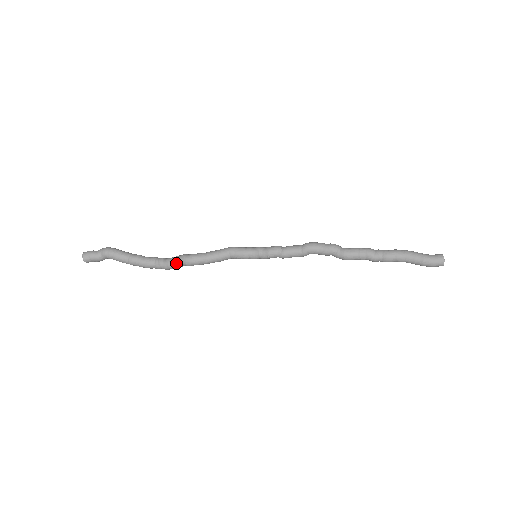
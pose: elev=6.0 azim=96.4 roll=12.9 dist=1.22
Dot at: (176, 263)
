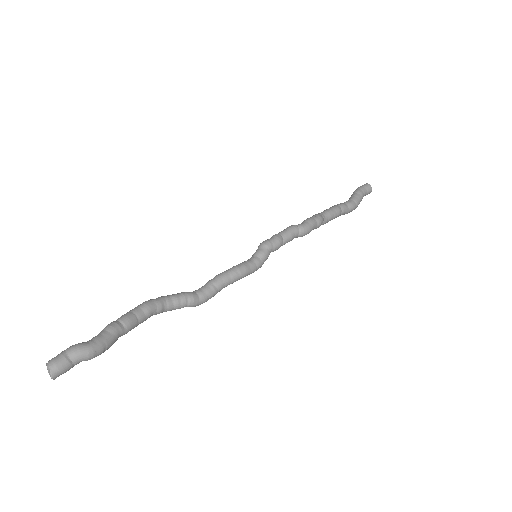
Dot at: occluded
